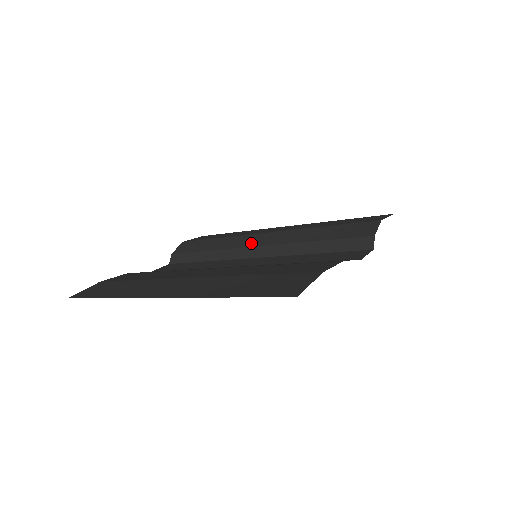
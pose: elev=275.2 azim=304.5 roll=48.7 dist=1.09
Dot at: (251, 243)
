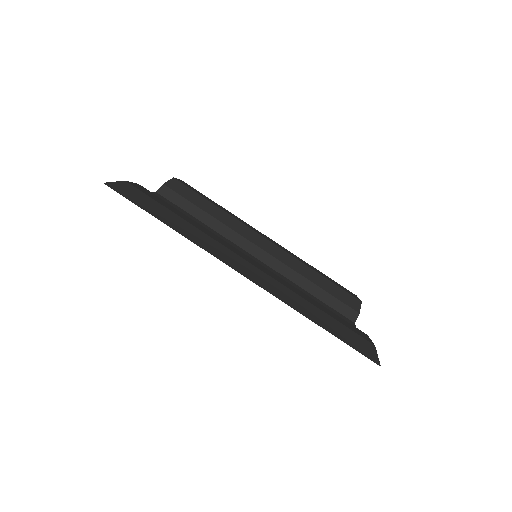
Dot at: (255, 240)
